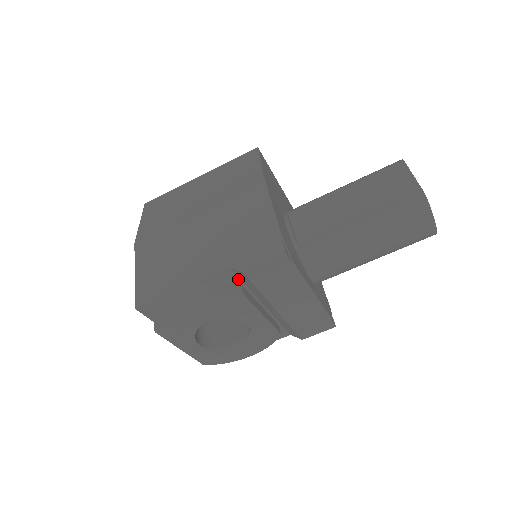
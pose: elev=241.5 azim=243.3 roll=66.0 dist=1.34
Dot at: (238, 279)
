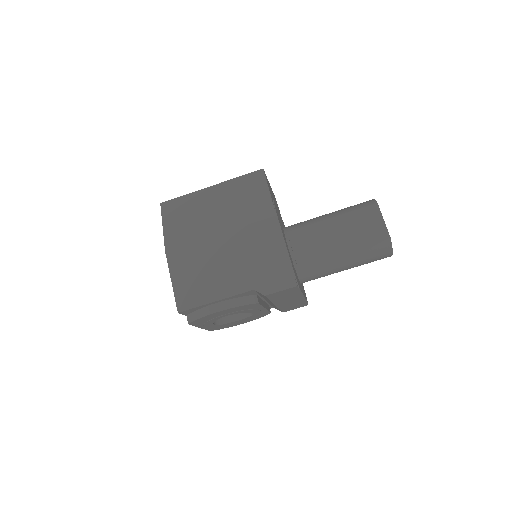
Dot at: (256, 293)
